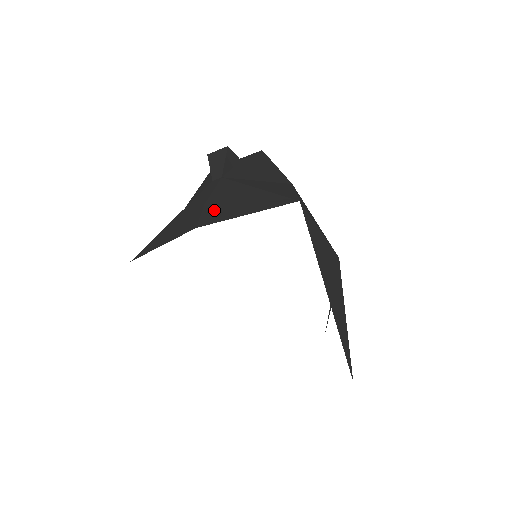
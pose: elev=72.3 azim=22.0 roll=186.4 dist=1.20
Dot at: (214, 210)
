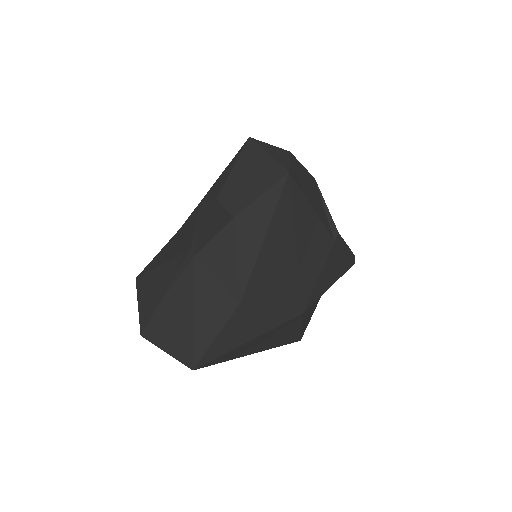
Dot at: (156, 324)
